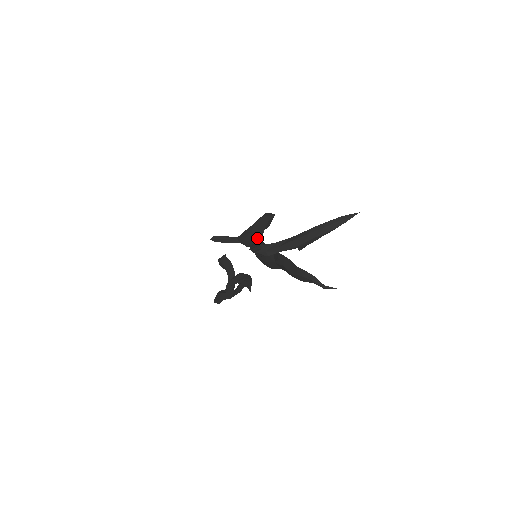
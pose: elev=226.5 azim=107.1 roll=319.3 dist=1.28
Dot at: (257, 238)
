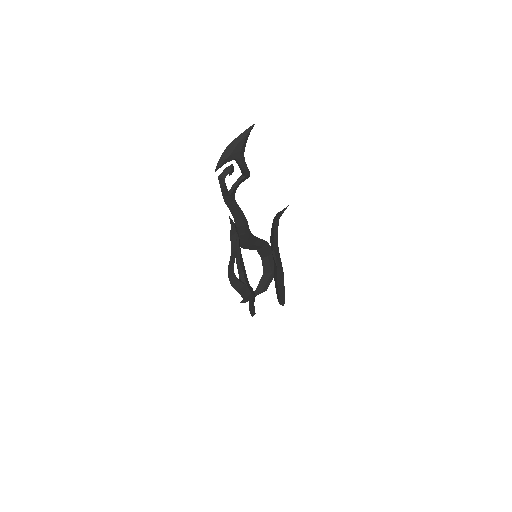
Dot at: (246, 232)
